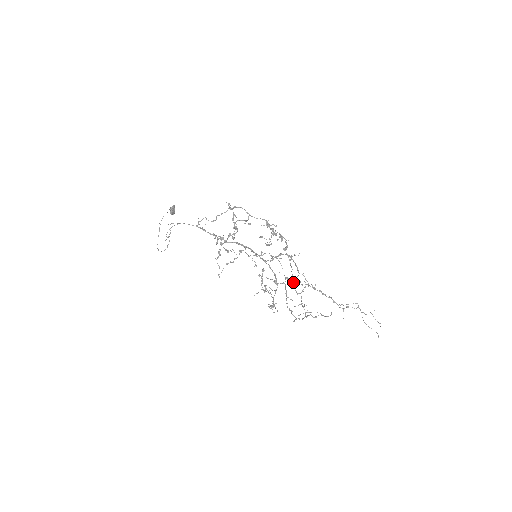
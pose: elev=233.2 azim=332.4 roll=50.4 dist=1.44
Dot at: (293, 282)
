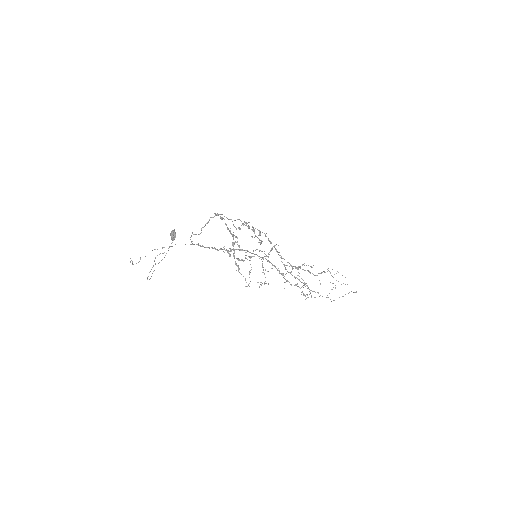
Dot at: (285, 268)
